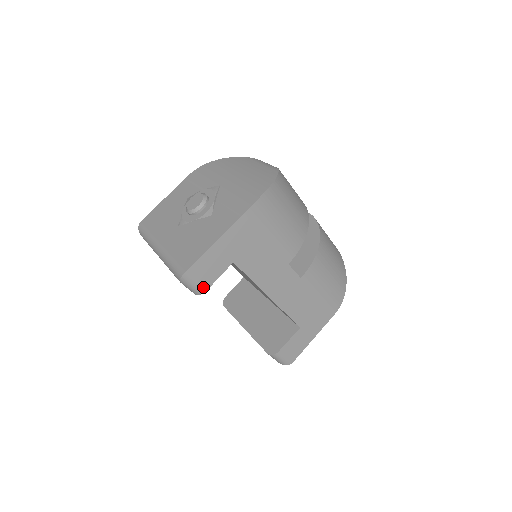
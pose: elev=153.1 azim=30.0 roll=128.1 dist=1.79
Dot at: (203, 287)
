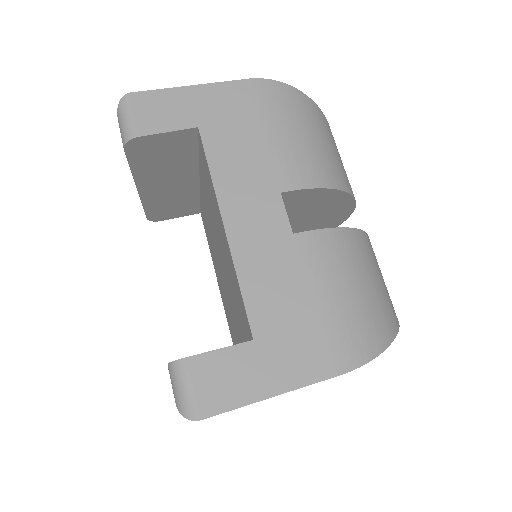
Dot at: (138, 129)
